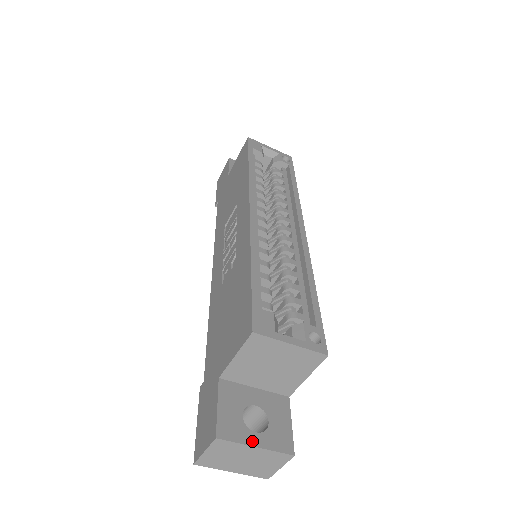
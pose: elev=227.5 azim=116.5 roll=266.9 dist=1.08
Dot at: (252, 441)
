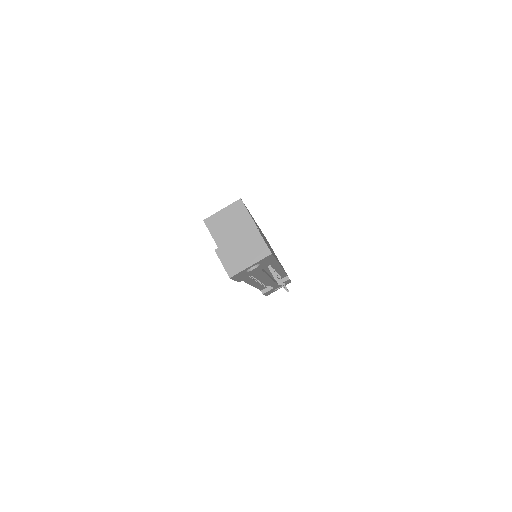
Dot at: (233, 240)
